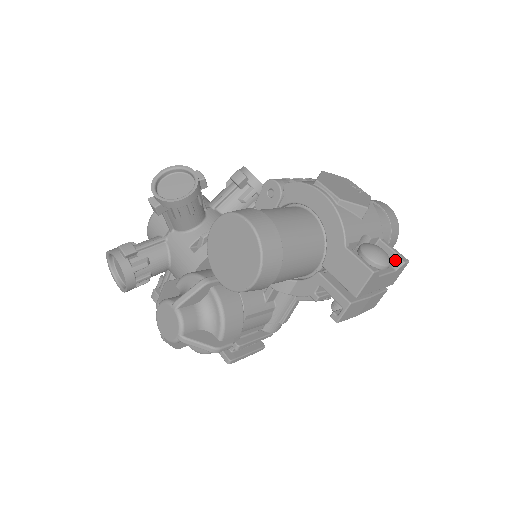
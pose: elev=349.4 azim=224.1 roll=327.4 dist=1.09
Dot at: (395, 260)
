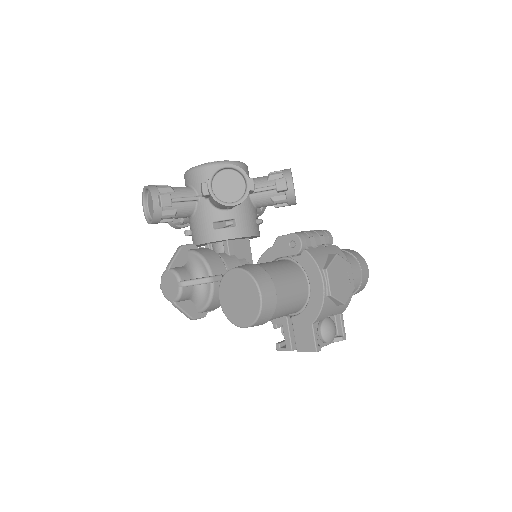
Dot at: (339, 333)
